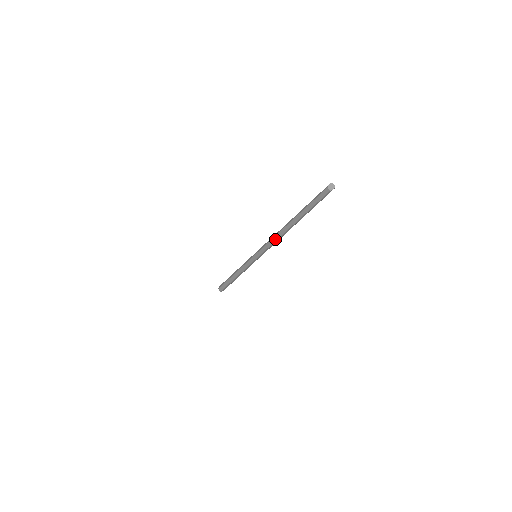
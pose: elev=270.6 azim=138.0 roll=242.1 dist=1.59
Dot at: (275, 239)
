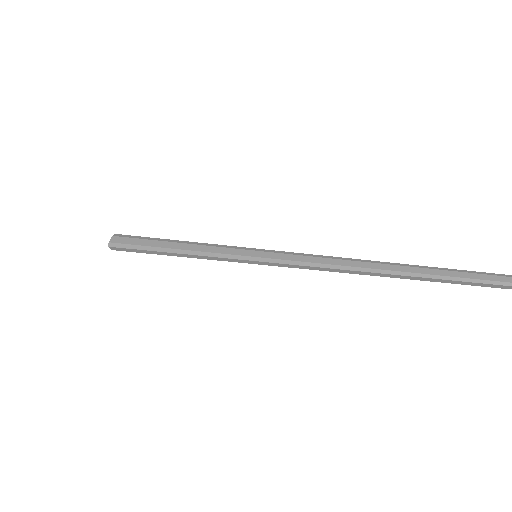
Dot at: (342, 271)
